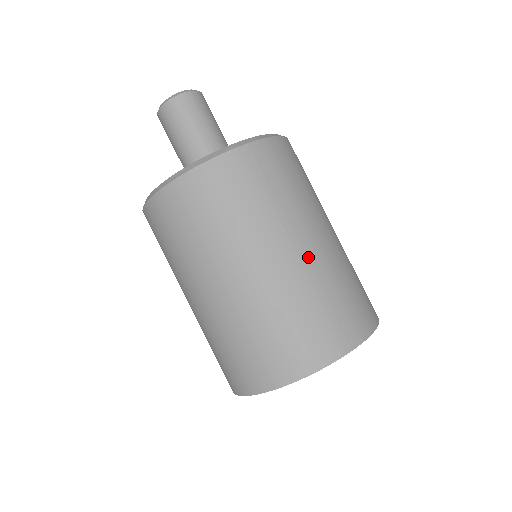
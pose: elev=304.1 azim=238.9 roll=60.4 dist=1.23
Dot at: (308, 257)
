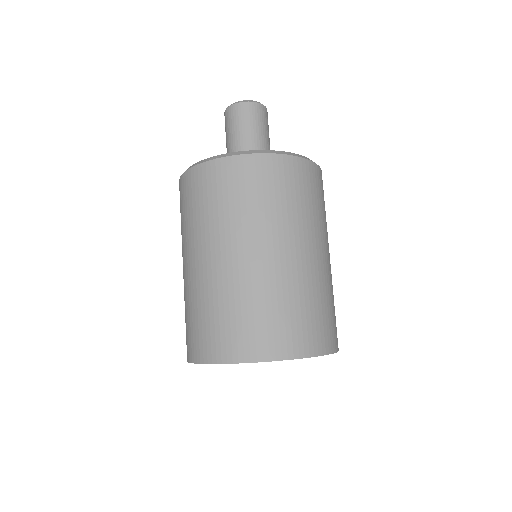
Dot at: (278, 265)
